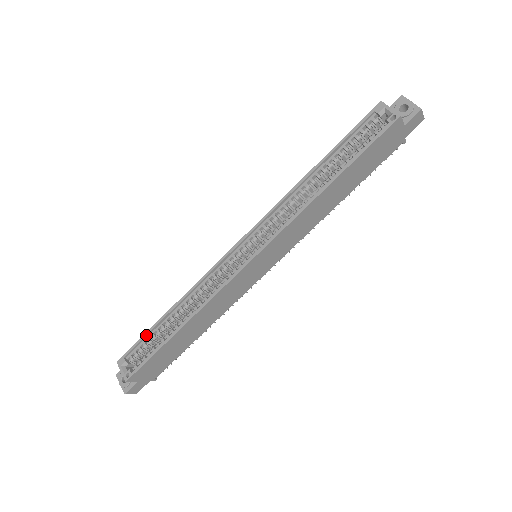
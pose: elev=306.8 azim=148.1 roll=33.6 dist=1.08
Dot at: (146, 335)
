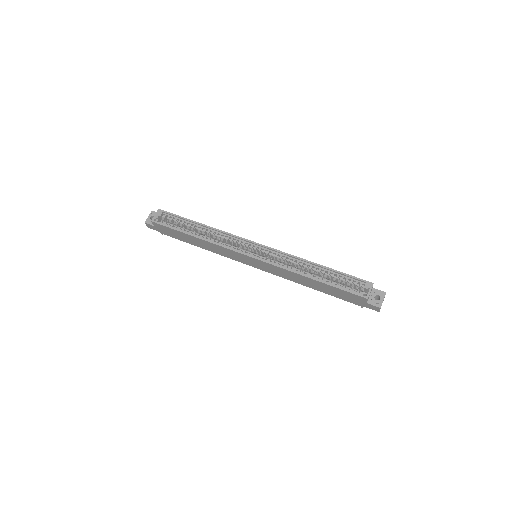
Dot at: (181, 218)
